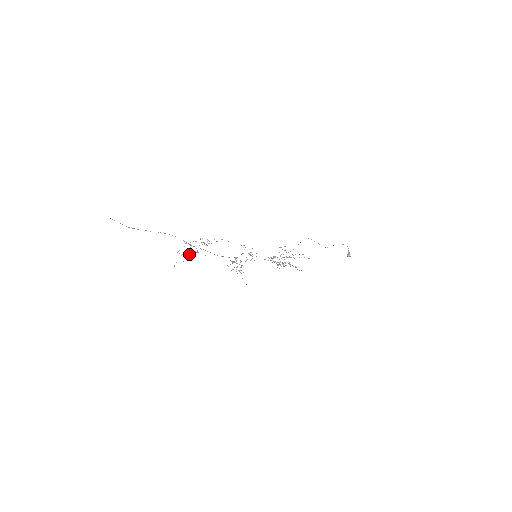
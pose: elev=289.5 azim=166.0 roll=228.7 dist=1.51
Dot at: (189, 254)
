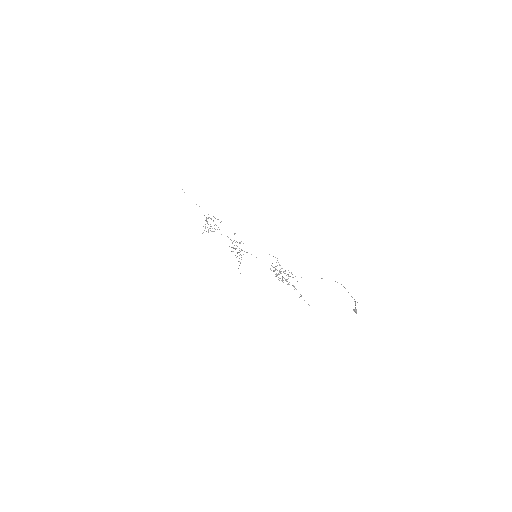
Dot at: occluded
